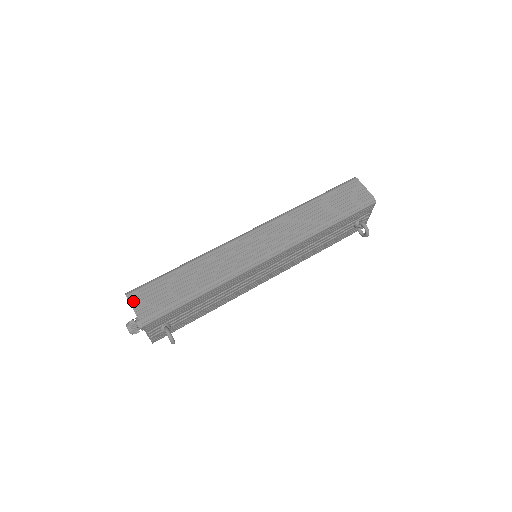
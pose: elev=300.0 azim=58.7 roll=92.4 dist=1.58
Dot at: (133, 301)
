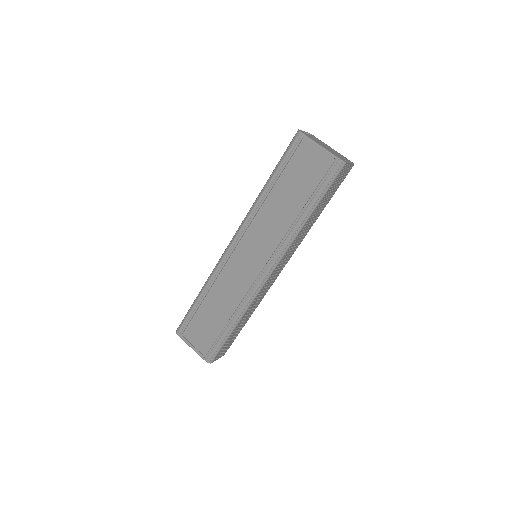
Dot at: occluded
